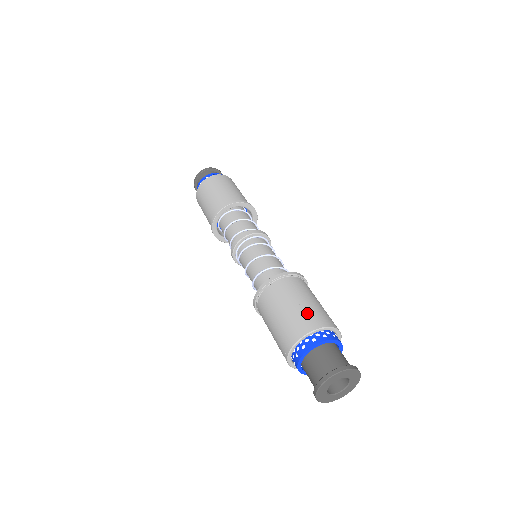
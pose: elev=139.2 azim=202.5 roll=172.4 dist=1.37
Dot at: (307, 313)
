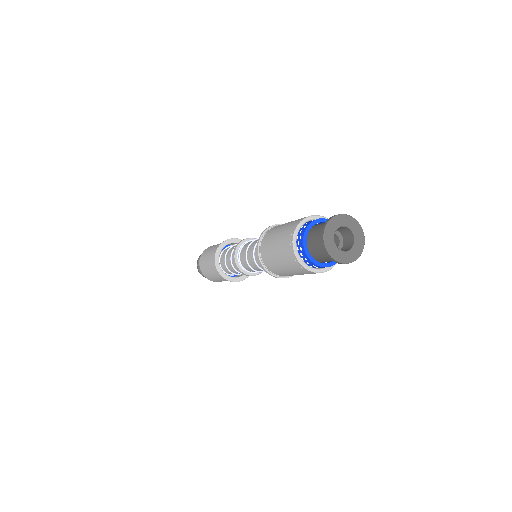
Dot at: occluded
